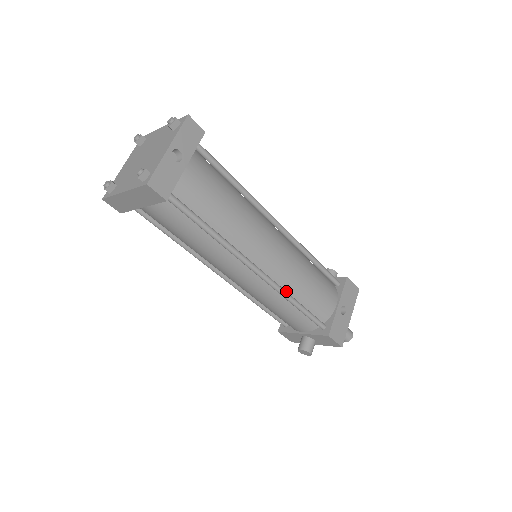
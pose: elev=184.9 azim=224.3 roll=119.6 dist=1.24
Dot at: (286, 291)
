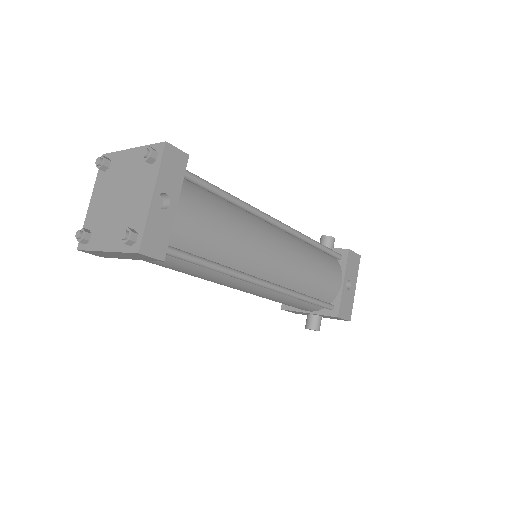
Dot at: (294, 289)
